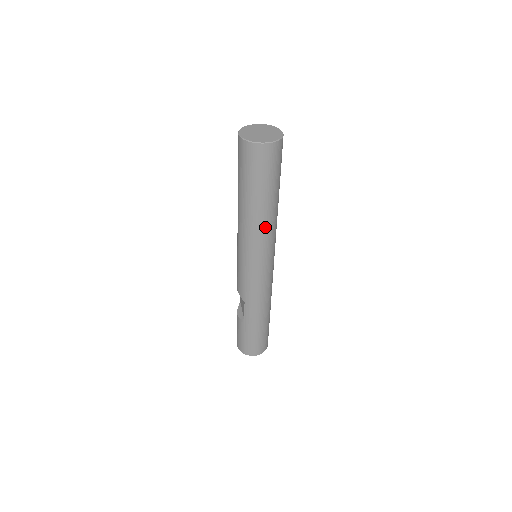
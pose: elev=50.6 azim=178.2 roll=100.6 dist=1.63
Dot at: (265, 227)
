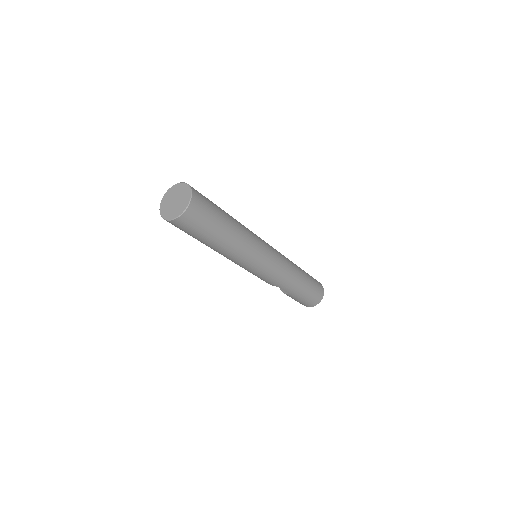
Dot at: (241, 246)
